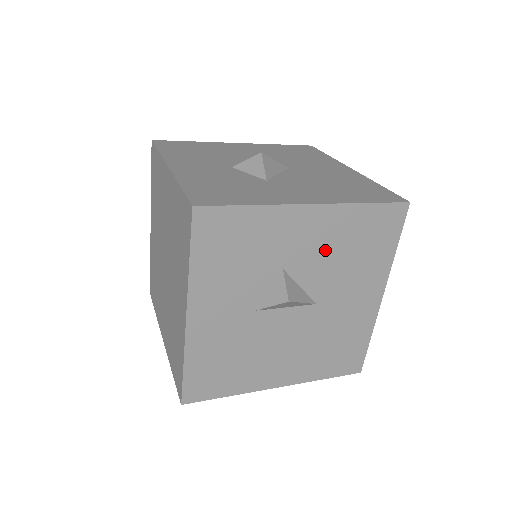
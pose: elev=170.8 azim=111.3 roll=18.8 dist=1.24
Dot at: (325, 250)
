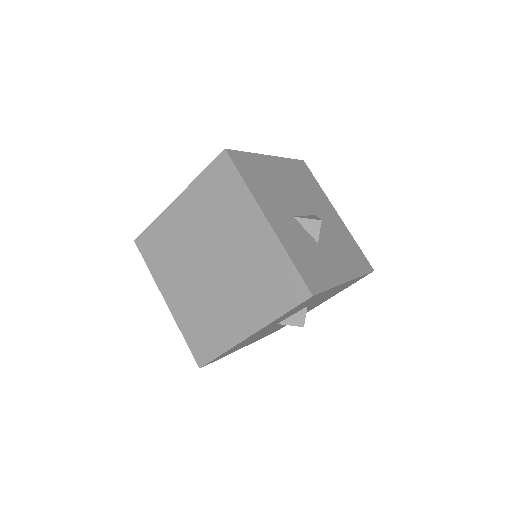
Dot at: occluded
